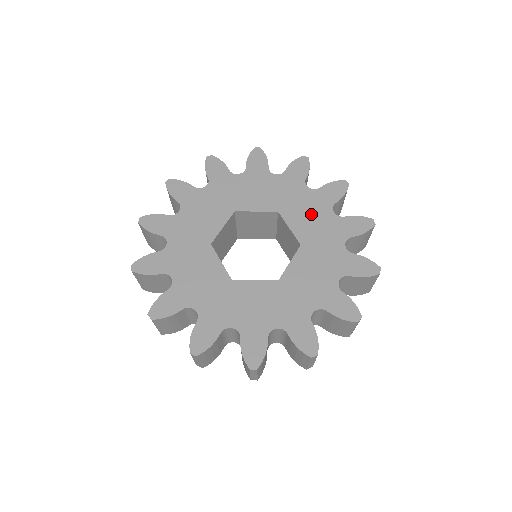
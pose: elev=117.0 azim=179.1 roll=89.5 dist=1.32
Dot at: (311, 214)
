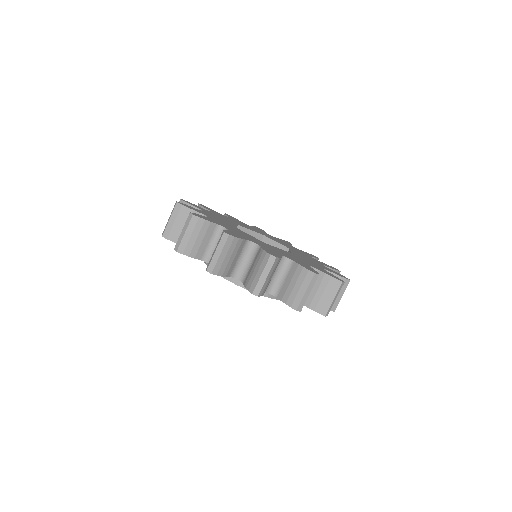
Dot at: (283, 243)
